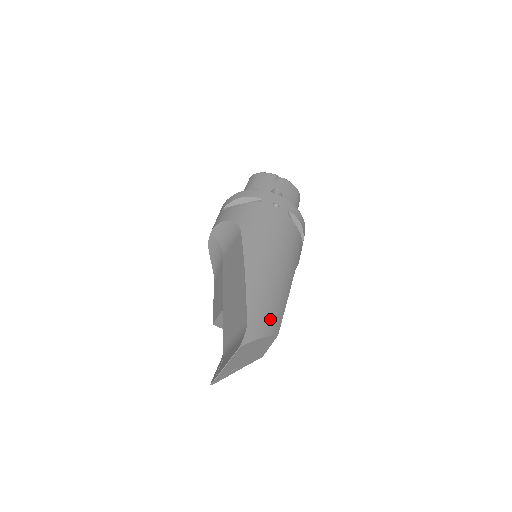
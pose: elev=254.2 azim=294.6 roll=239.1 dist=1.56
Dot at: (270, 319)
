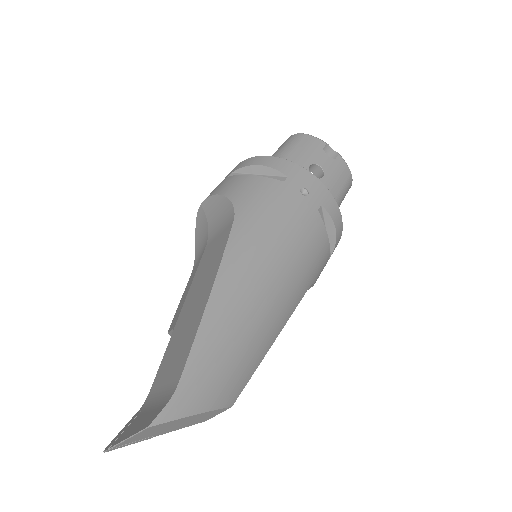
Dot at: (224, 381)
